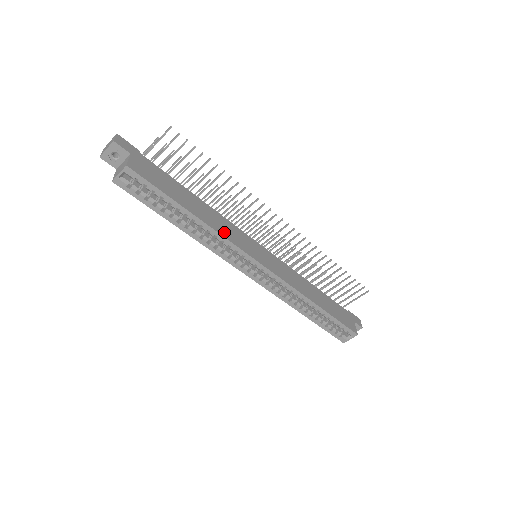
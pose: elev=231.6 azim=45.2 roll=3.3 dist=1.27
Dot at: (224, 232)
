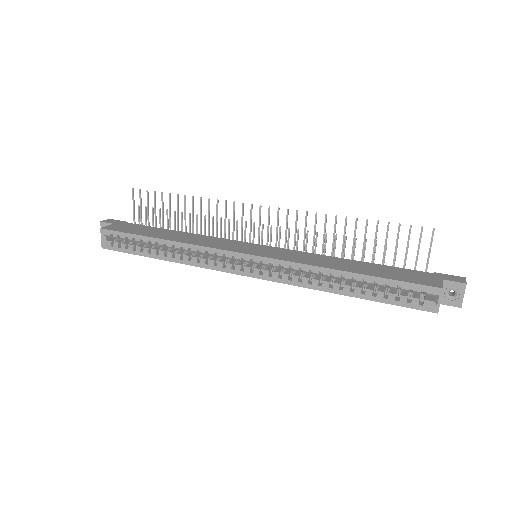
Dot at: (199, 243)
